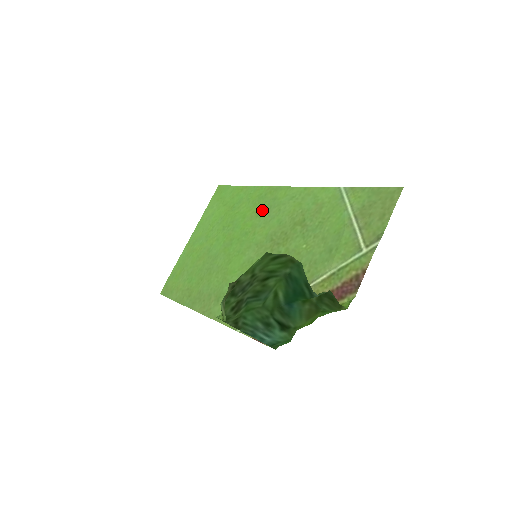
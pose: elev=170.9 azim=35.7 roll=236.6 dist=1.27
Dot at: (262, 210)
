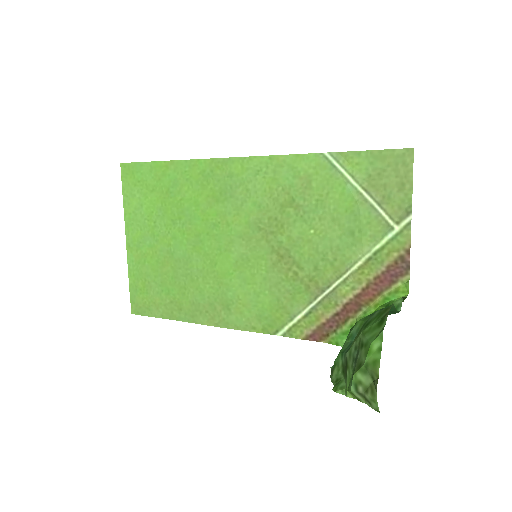
Dot at: (220, 193)
